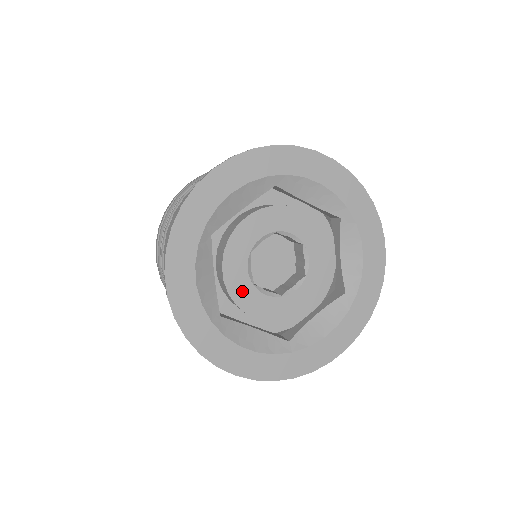
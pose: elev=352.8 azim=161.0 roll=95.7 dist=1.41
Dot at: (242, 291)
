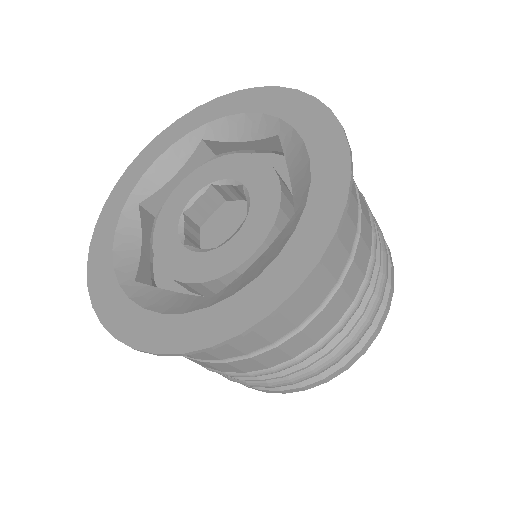
Dot at: (170, 255)
